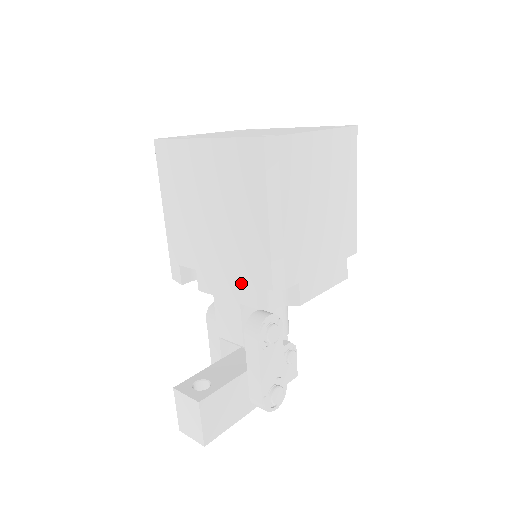
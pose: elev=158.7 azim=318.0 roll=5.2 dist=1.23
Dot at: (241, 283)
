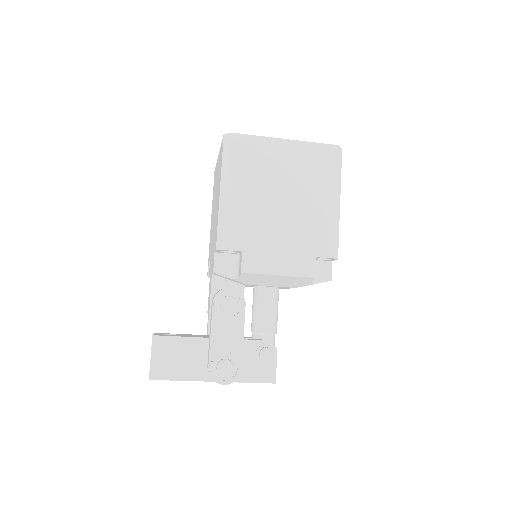
Dot at: (213, 255)
